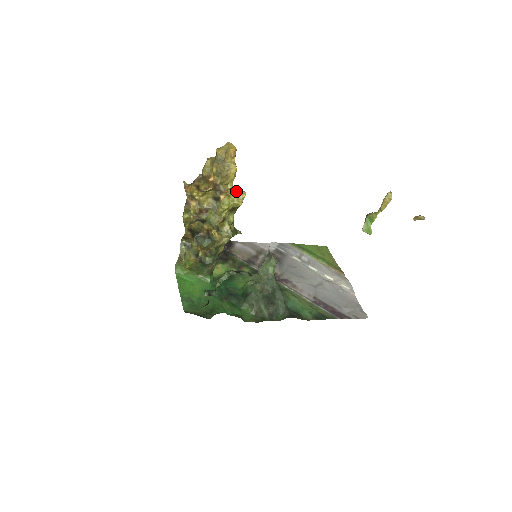
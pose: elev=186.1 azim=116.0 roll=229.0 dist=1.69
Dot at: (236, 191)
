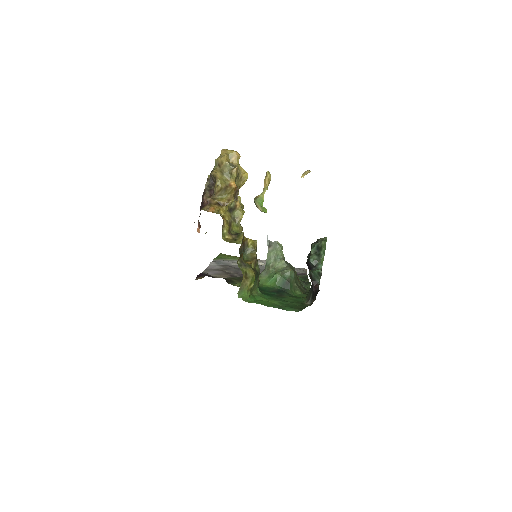
Dot at: occluded
